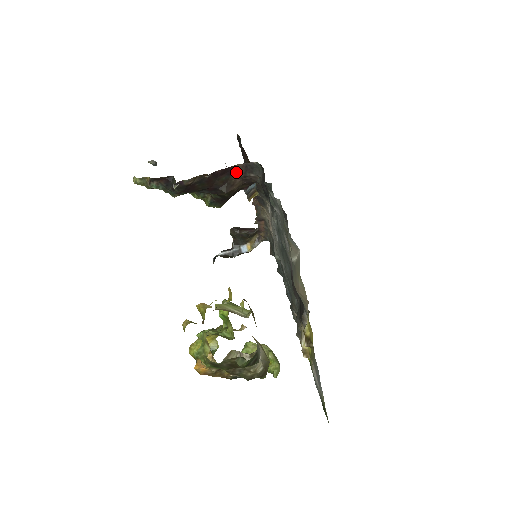
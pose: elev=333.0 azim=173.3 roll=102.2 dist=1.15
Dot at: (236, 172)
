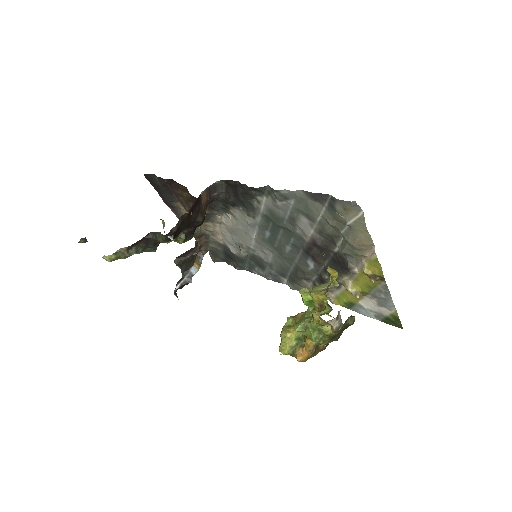
Dot at: (203, 199)
